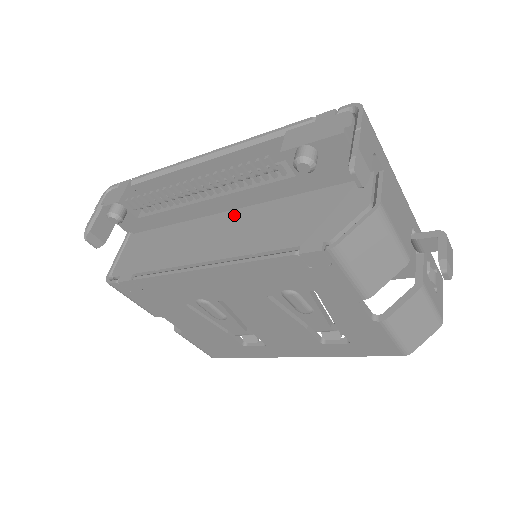
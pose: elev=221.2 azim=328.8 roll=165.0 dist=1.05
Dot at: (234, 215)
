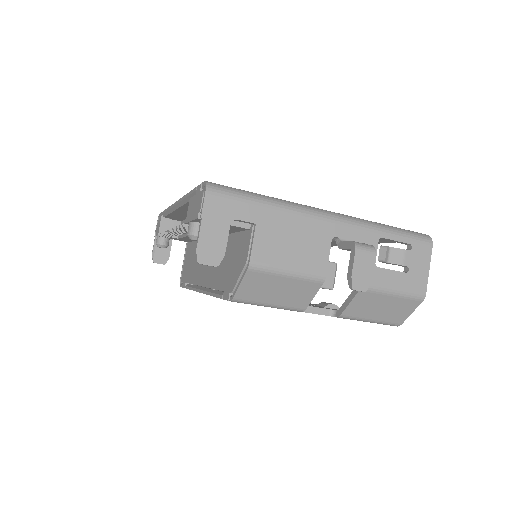
Dot at: occluded
